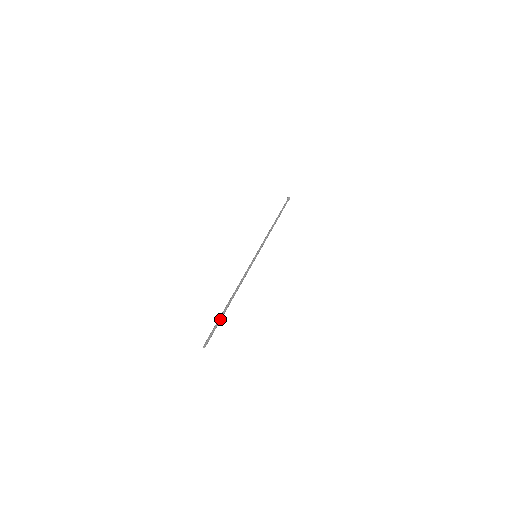
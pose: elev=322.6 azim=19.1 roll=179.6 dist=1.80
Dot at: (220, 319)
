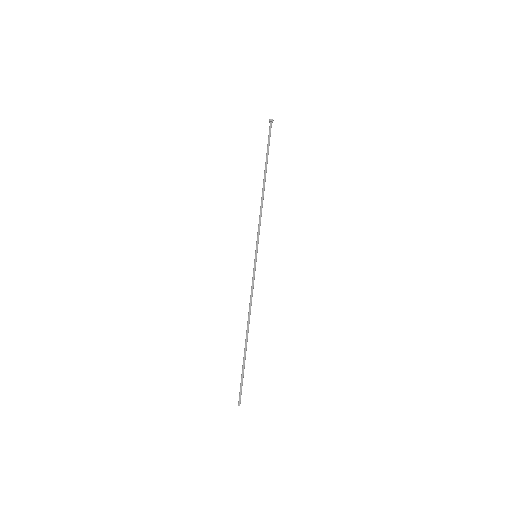
Dot at: (244, 367)
